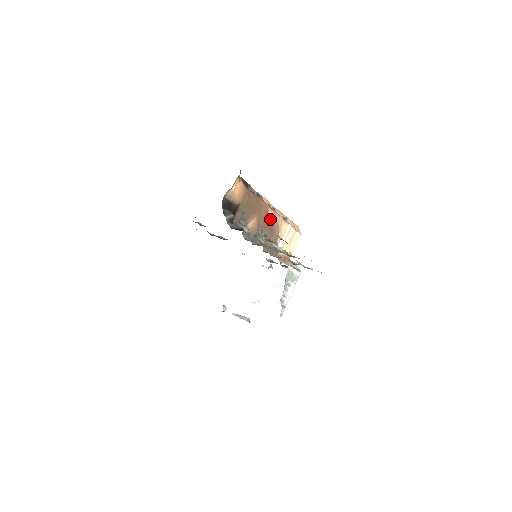
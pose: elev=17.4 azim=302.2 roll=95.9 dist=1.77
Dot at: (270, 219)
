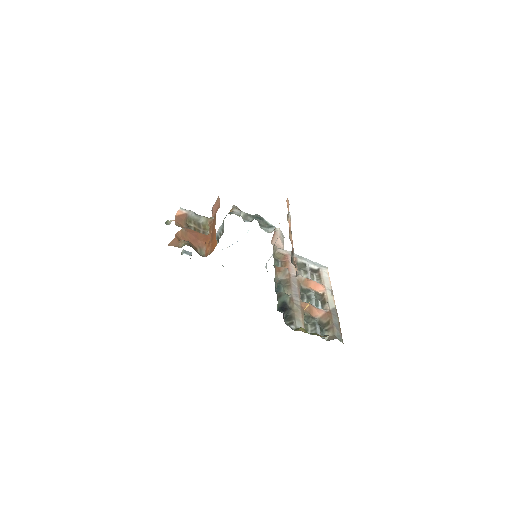
Dot at: occluded
